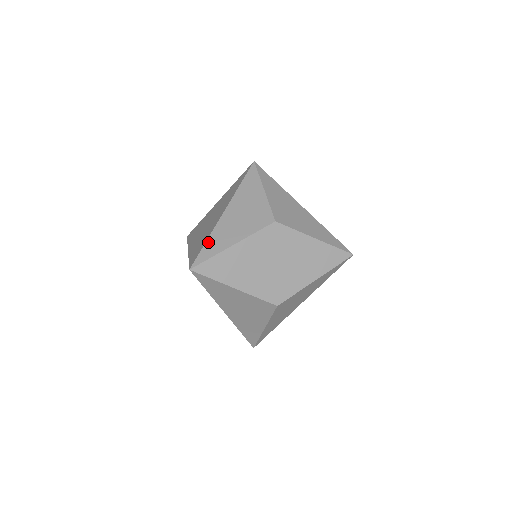
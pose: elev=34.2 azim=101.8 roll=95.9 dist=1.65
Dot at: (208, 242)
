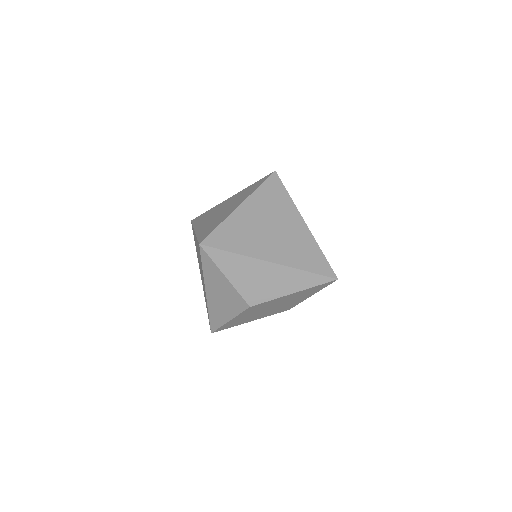
Dot at: (210, 317)
